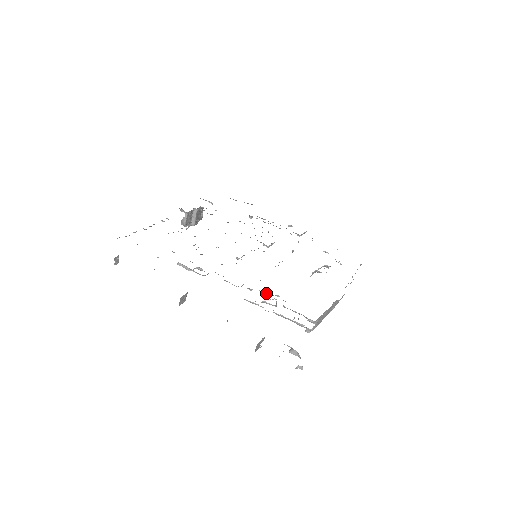
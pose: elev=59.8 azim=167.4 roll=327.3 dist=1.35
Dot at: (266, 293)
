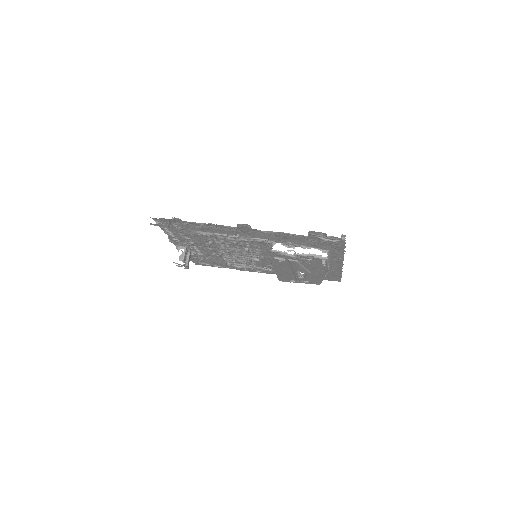
Dot at: (280, 258)
